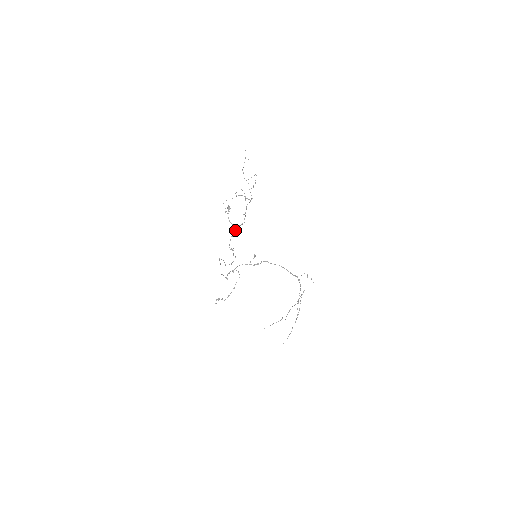
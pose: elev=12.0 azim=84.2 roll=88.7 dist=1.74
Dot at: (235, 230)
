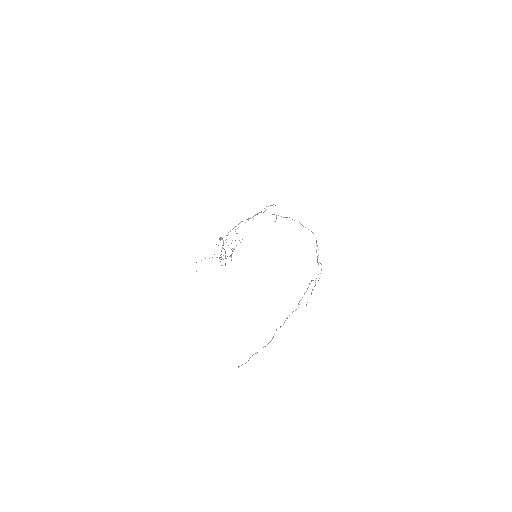
Dot at: (223, 255)
